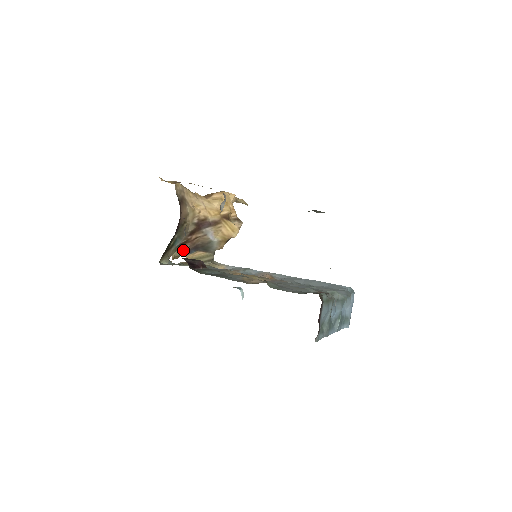
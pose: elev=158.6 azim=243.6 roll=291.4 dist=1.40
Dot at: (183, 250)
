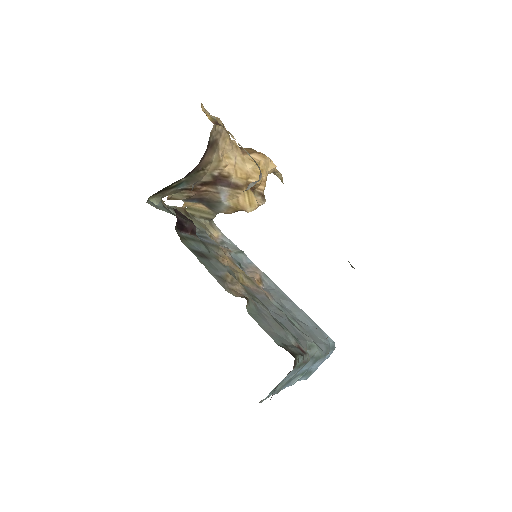
Dot at: (184, 196)
